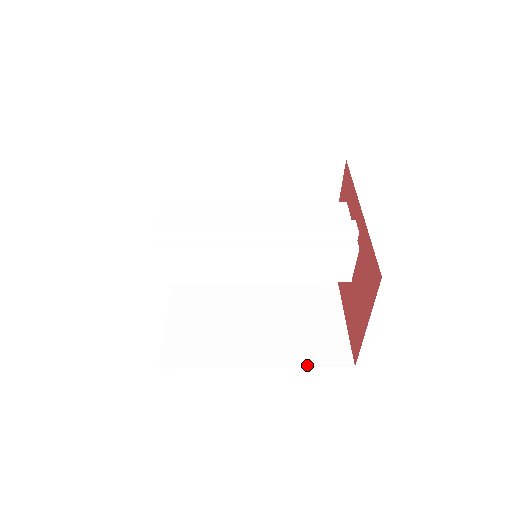
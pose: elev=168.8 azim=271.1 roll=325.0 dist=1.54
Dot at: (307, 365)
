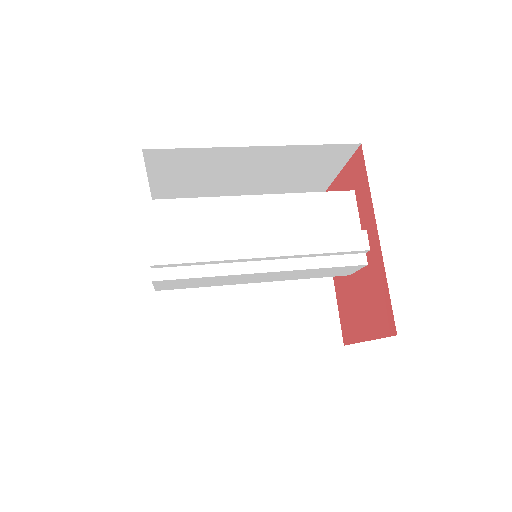
Dot at: (302, 348)
